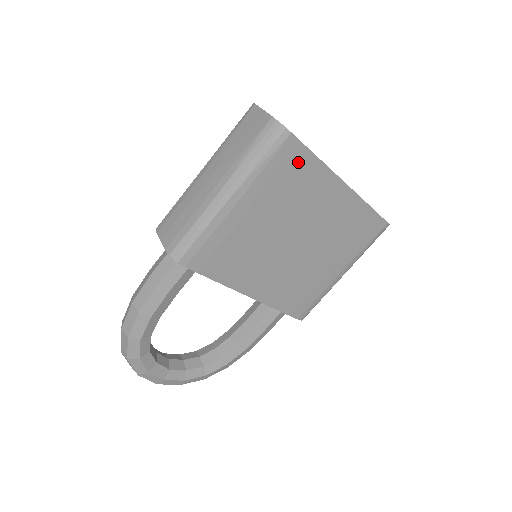
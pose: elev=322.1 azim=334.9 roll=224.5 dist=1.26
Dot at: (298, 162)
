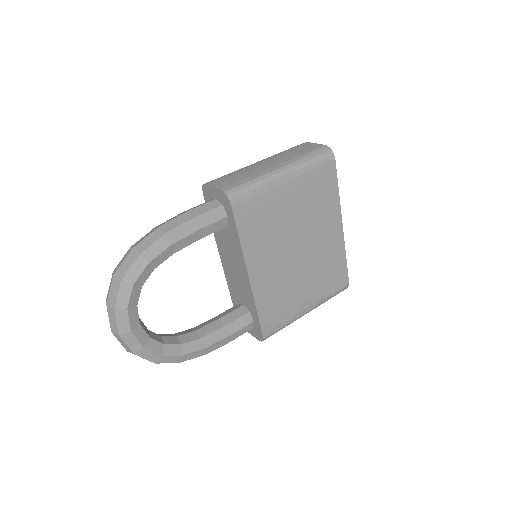
Dot at: (329, 183)
